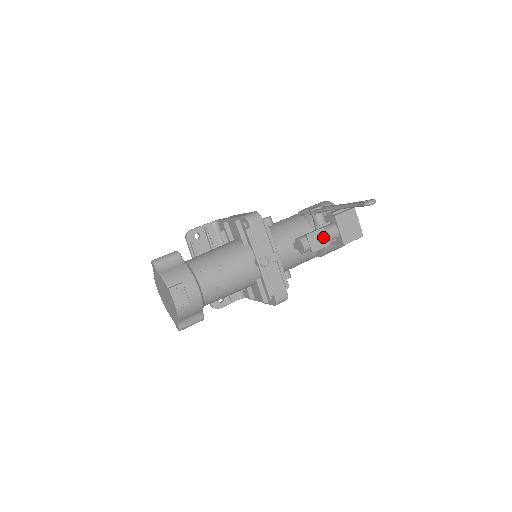
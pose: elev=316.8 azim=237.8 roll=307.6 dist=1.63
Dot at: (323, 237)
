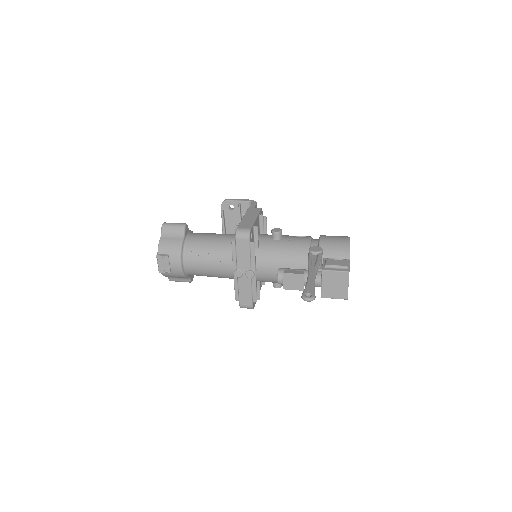
Dot at: (300, 282)
